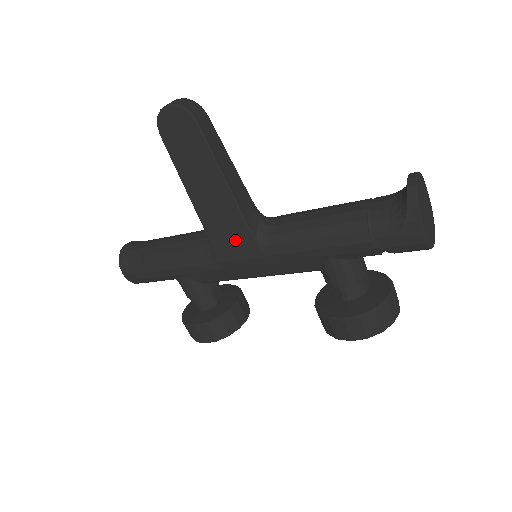
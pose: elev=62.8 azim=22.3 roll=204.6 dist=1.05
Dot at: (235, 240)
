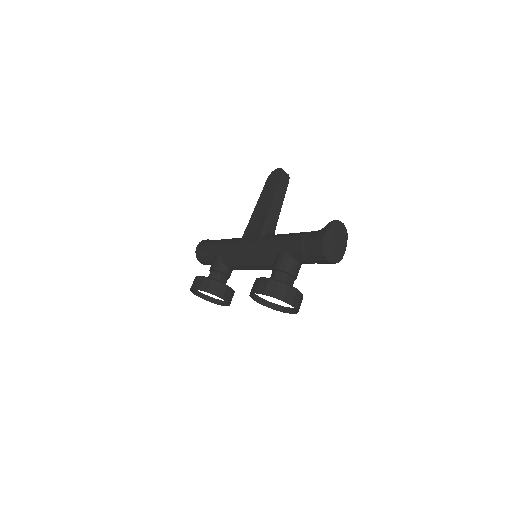
Dot at: (254, 232)
